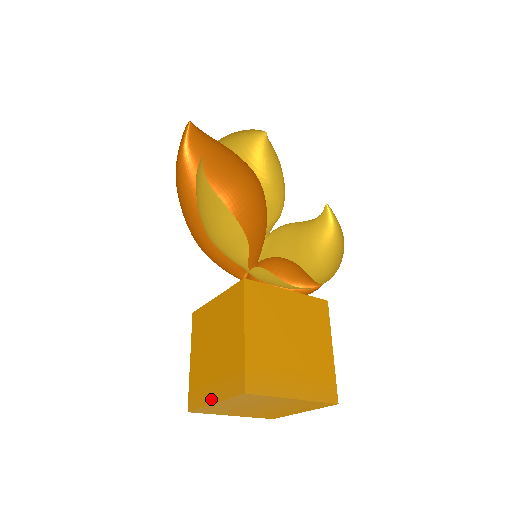
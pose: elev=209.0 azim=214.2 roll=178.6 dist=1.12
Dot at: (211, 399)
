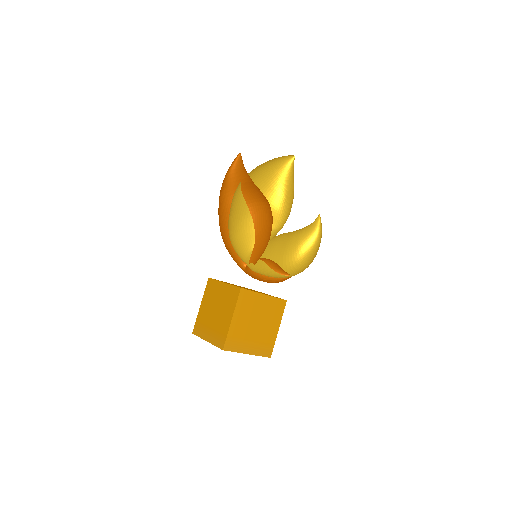
Dot at: (206, 338)
